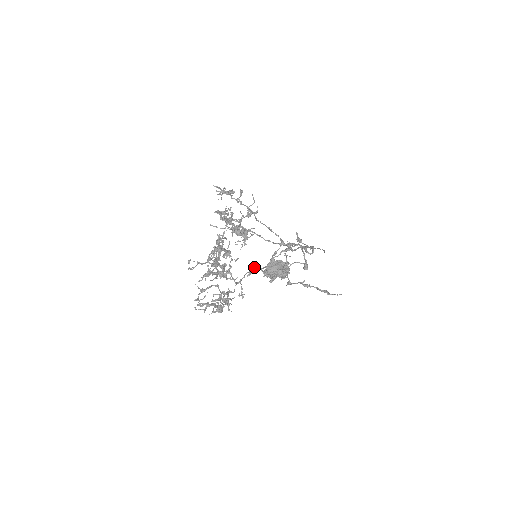
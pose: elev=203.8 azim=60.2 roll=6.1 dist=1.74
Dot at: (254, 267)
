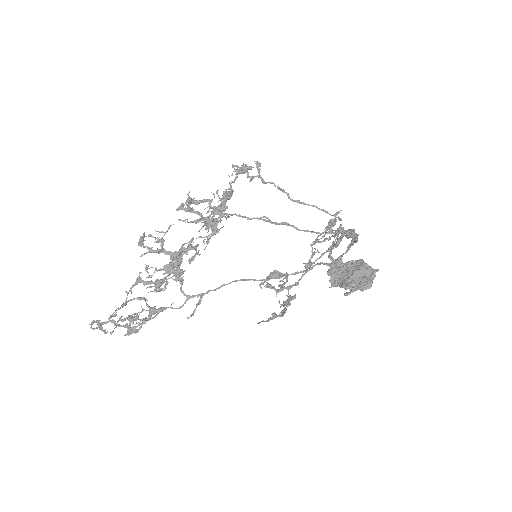
Dot at: (273, 272)
